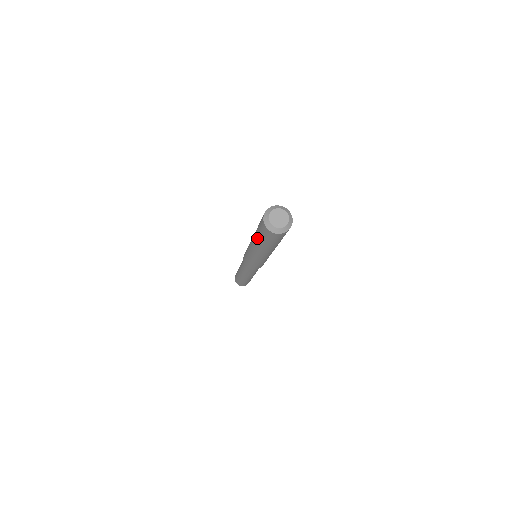
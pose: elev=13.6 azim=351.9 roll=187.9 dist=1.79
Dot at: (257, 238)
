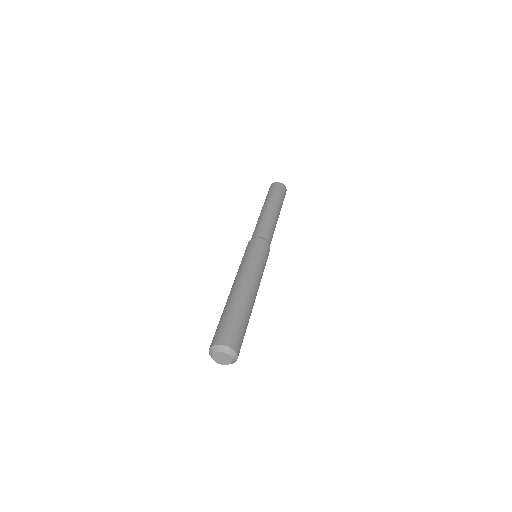
Dot at: occluded
